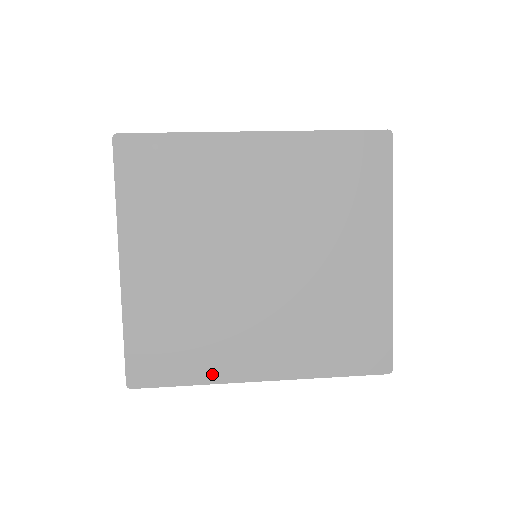
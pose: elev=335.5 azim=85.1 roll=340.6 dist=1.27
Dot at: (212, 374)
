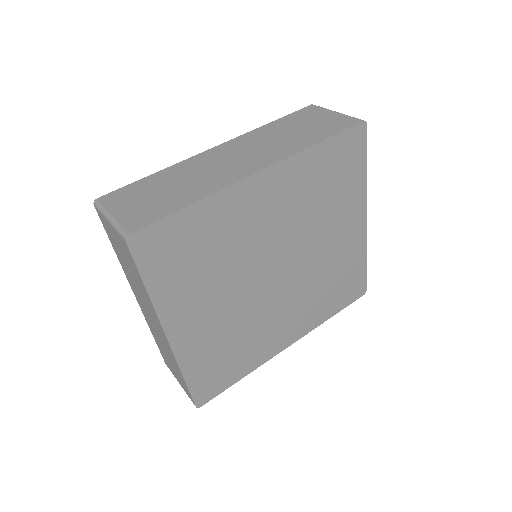
Dot at: (256, 363)
